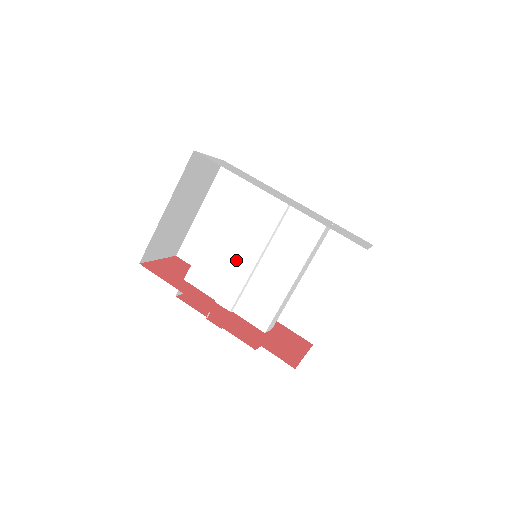
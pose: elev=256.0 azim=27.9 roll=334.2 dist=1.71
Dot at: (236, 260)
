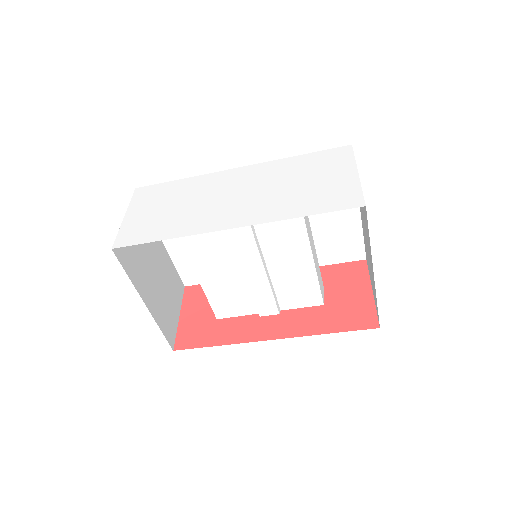
Dot at: (244, 277)
